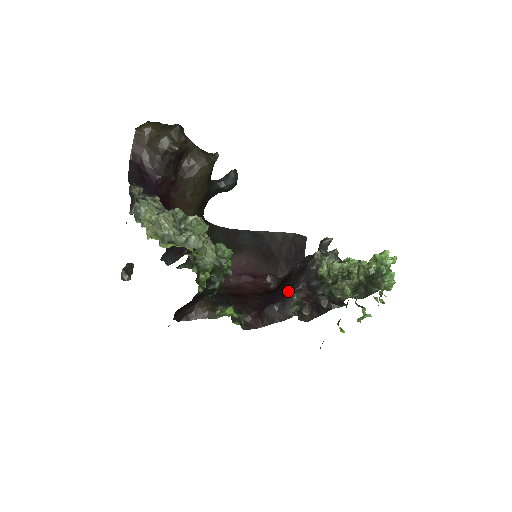
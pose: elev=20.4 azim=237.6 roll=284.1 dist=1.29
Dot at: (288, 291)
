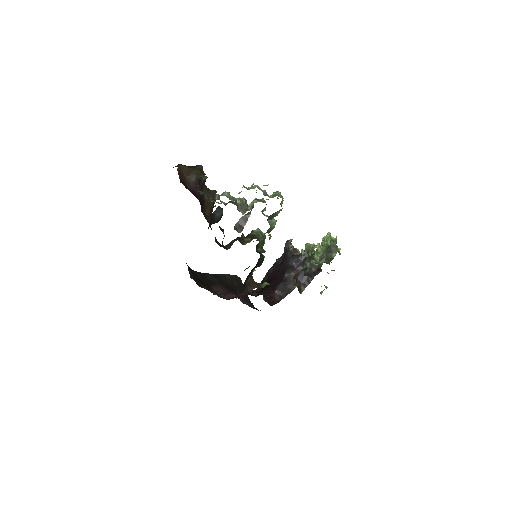
Dot at: (286, 272)
